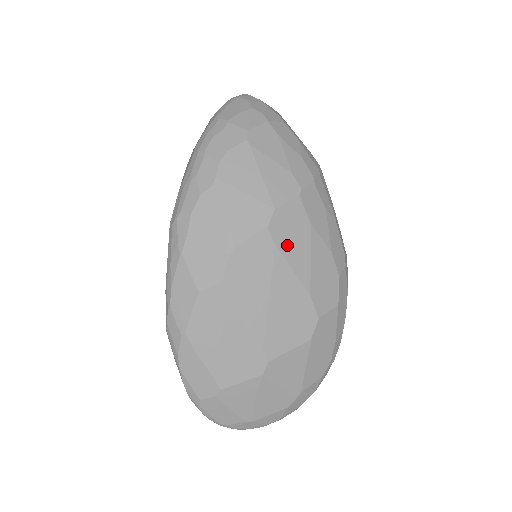
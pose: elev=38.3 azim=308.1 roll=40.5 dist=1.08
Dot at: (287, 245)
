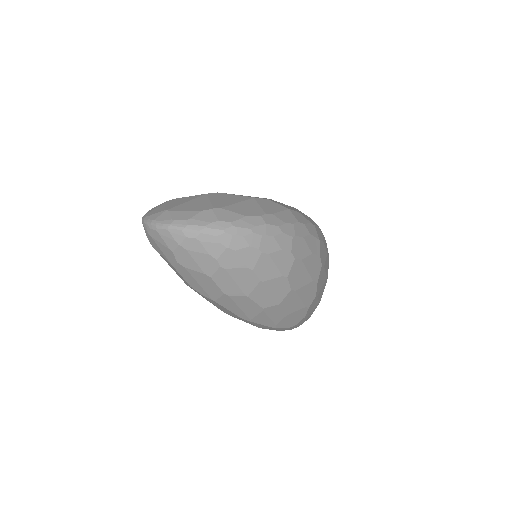
Dot at: occluded
